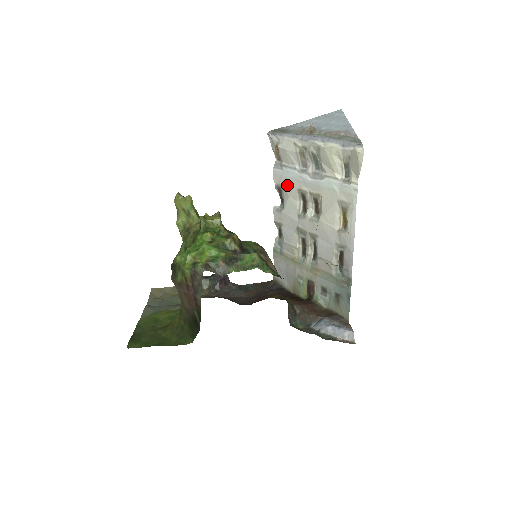
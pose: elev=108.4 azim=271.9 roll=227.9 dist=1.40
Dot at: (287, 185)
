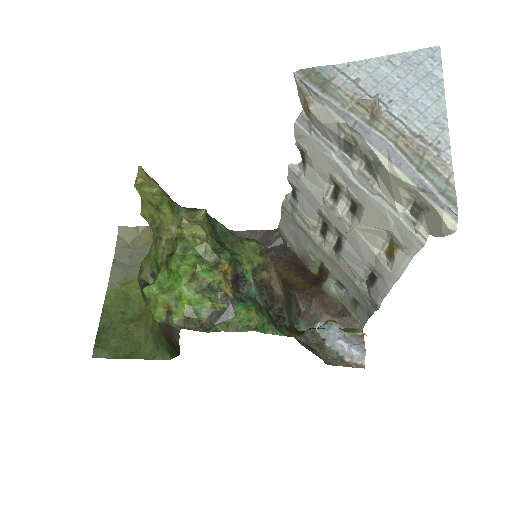
Dot at: (314, 157)
